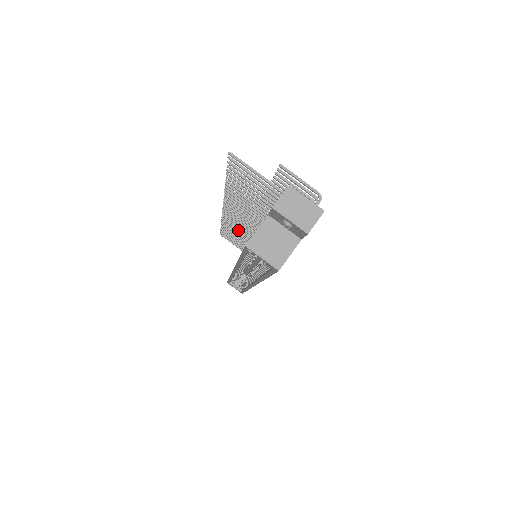
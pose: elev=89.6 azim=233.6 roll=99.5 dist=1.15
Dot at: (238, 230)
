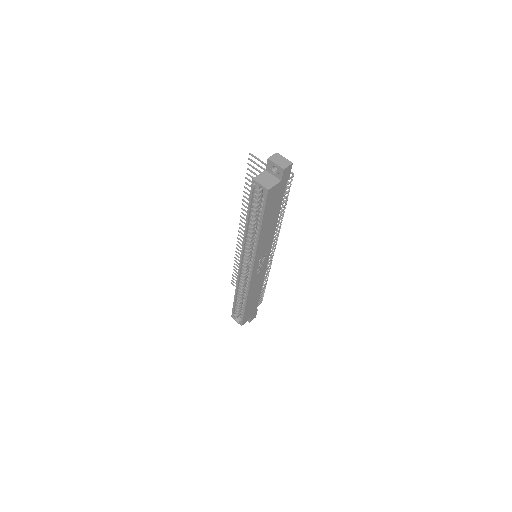
Dot at: occluded
